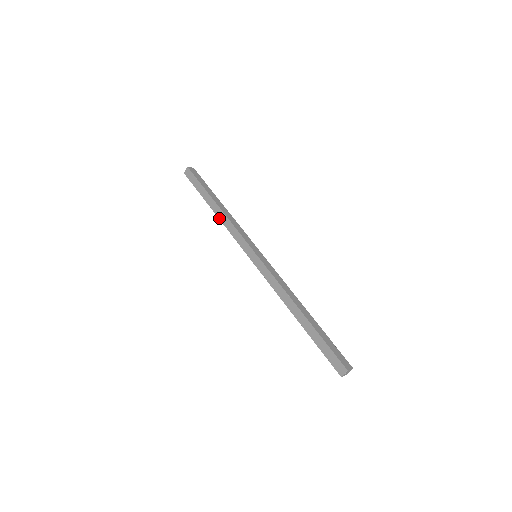
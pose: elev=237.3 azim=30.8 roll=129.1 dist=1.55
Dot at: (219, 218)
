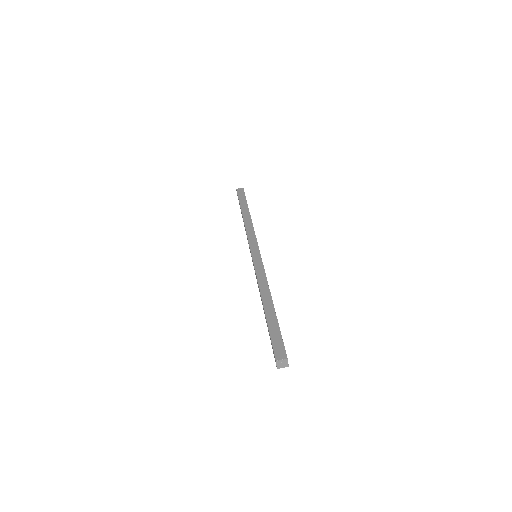
Dot at: (244, 221)
